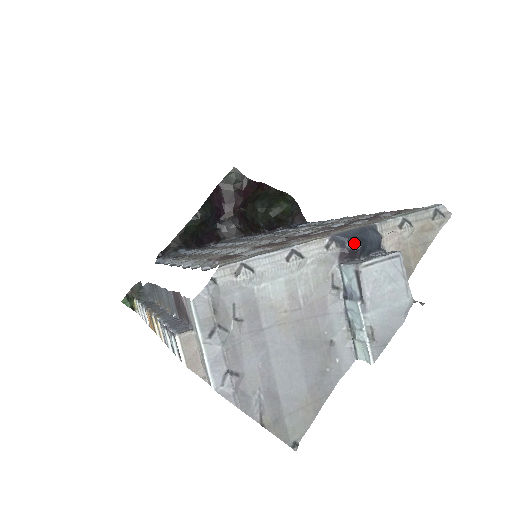
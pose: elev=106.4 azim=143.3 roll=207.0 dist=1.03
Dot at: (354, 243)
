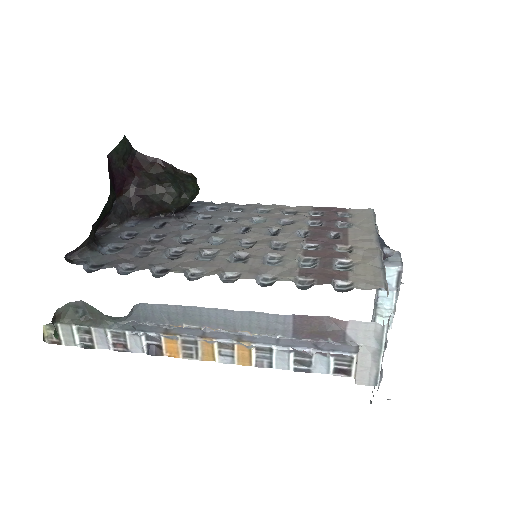
Dot at: (394, 251)
